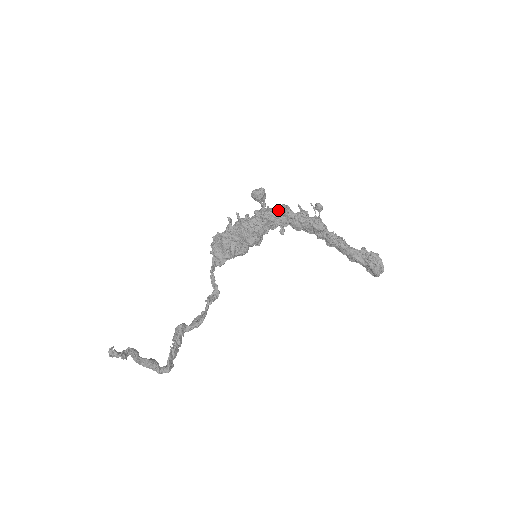
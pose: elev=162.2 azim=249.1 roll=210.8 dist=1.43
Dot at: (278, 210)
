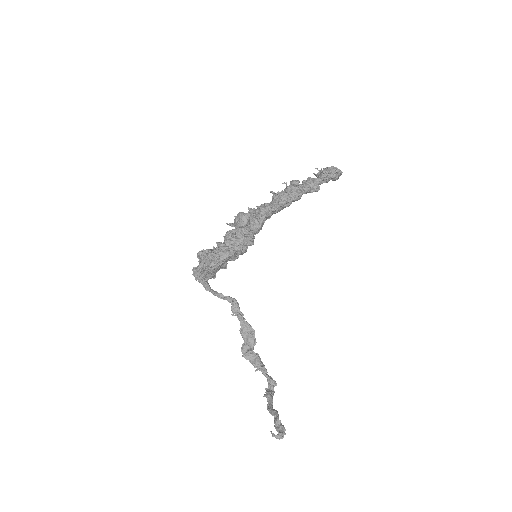
Dot at: (264, 215)
